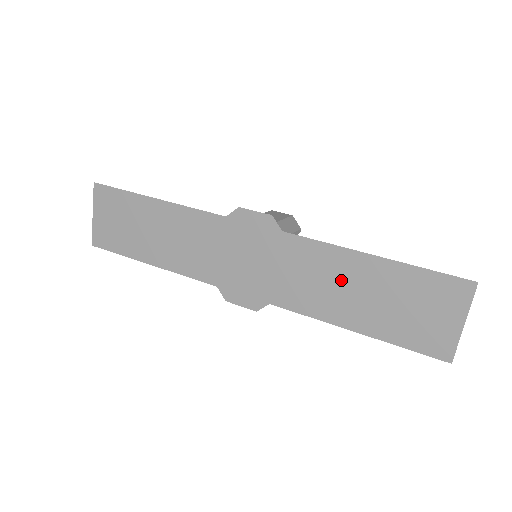
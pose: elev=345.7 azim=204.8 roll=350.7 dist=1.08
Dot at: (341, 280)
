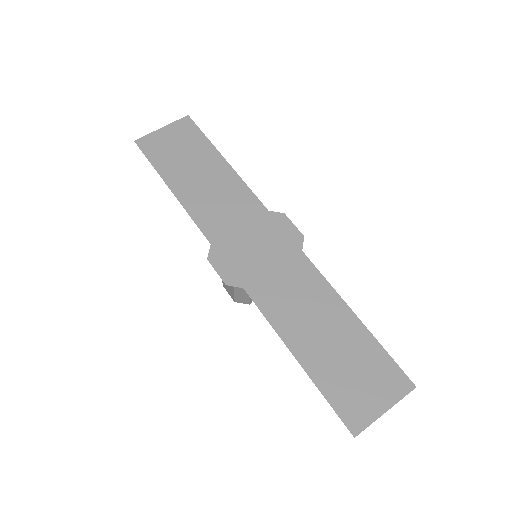
Dot at: (318, 313)
